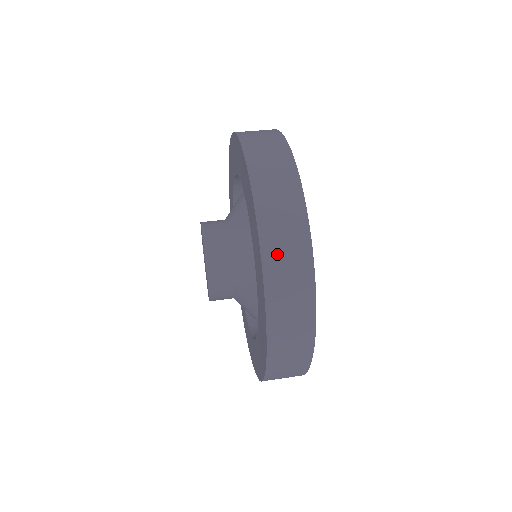
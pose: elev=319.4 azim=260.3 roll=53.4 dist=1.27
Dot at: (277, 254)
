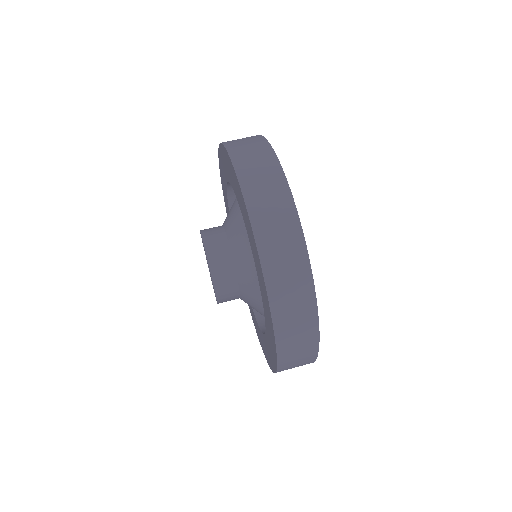
Dot at: (290, 358)
